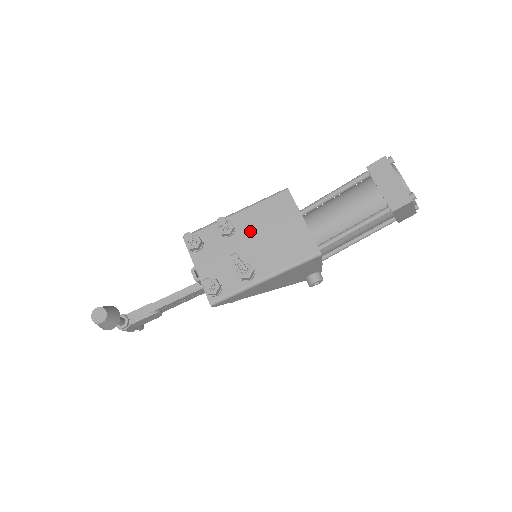
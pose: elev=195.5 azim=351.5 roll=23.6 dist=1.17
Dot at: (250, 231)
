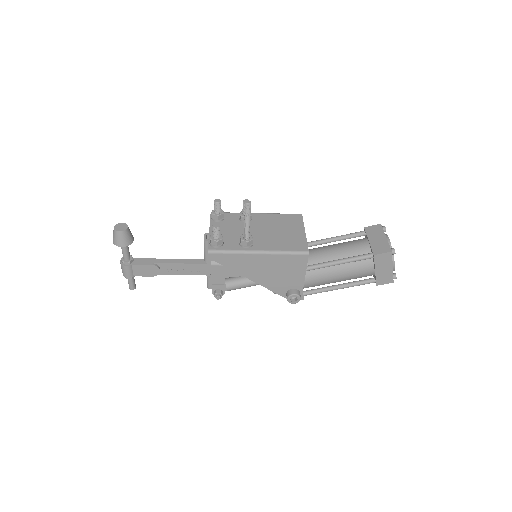
Dot at: (262, 224)
